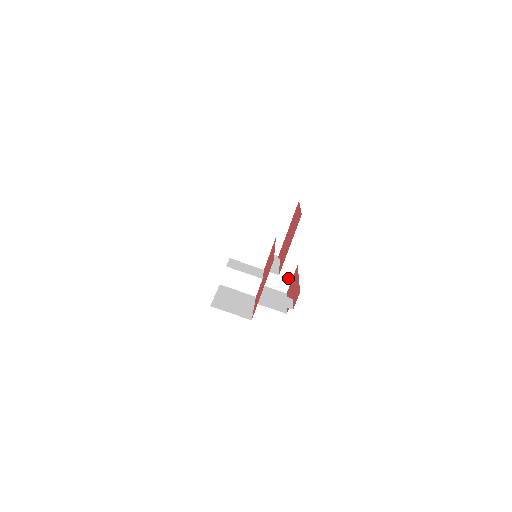
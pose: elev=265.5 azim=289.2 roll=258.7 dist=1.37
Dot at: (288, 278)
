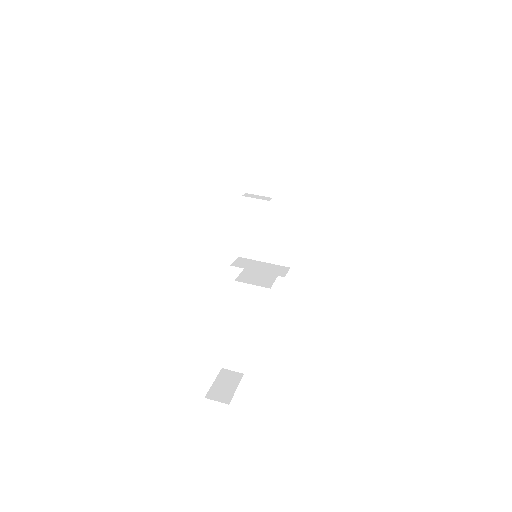
Dot at: (284, 272)
